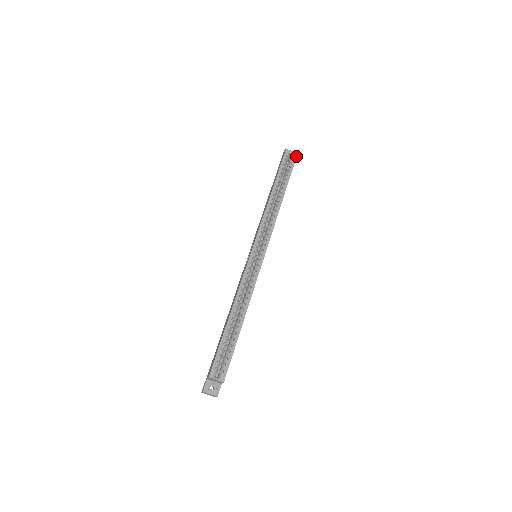
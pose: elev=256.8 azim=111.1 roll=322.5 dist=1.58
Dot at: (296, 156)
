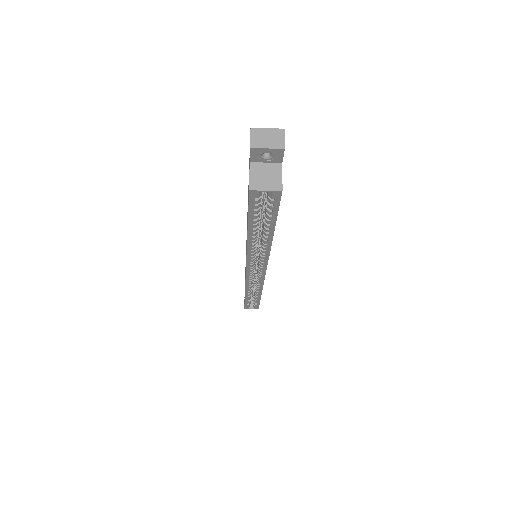
Dot at: (279, 195)
